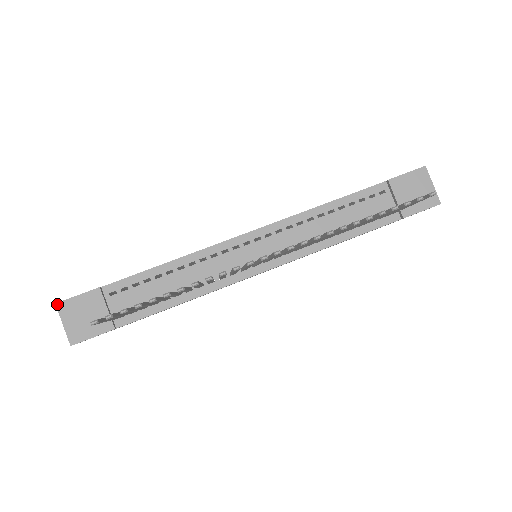
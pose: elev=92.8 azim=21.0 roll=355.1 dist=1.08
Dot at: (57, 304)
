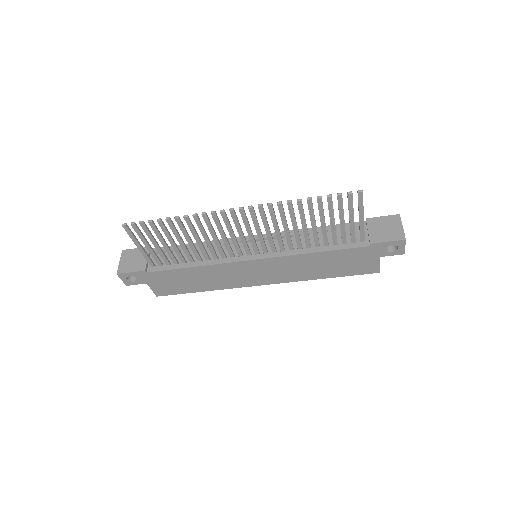
Dot at: (123, 250)
